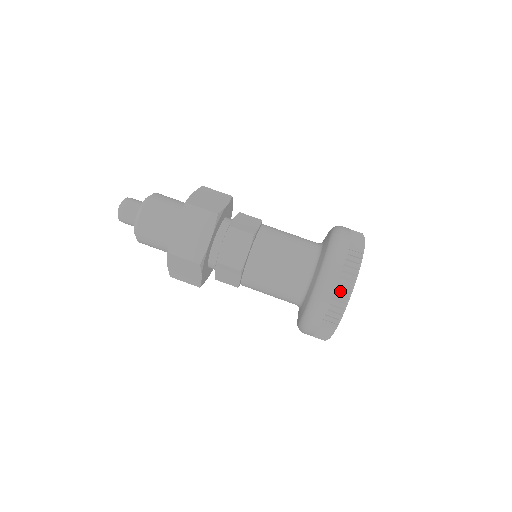
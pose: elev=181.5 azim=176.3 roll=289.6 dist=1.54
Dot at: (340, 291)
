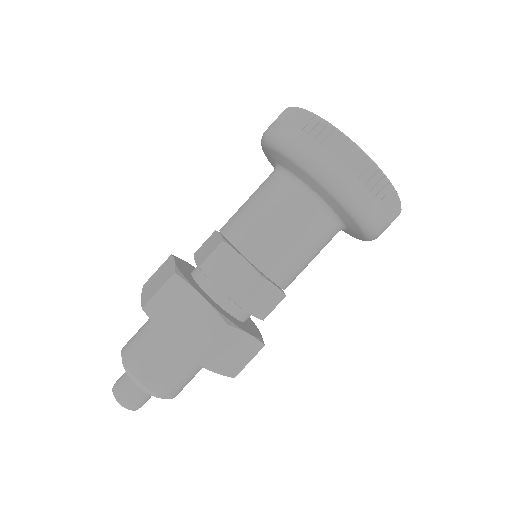
Dot at: (390, 210)
